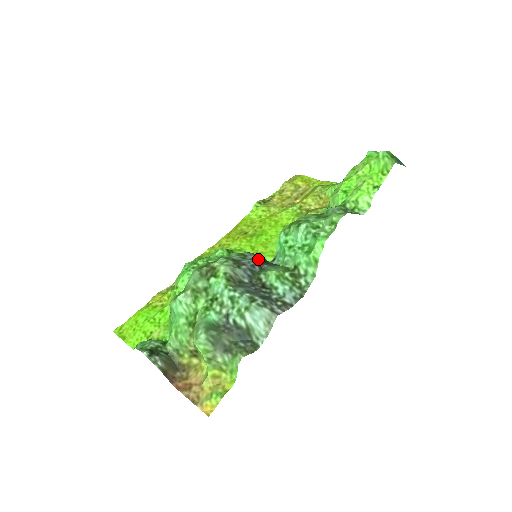
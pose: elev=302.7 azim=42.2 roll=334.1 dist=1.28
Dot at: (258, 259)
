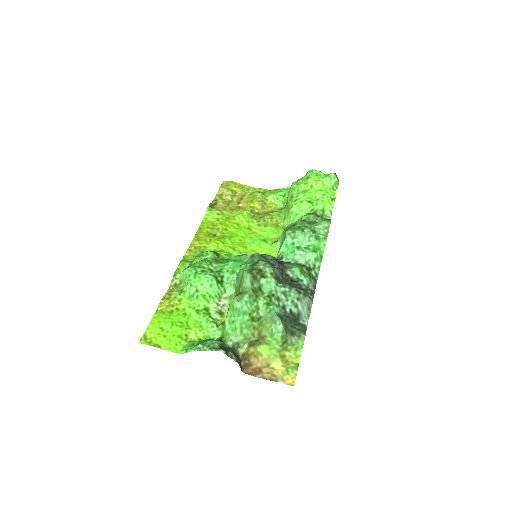
Dot at: (275, 259)
